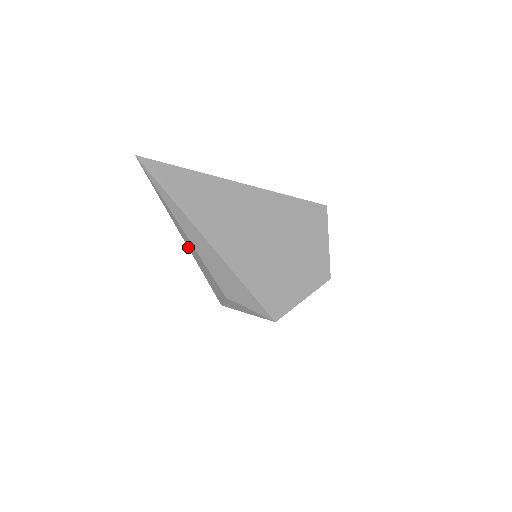
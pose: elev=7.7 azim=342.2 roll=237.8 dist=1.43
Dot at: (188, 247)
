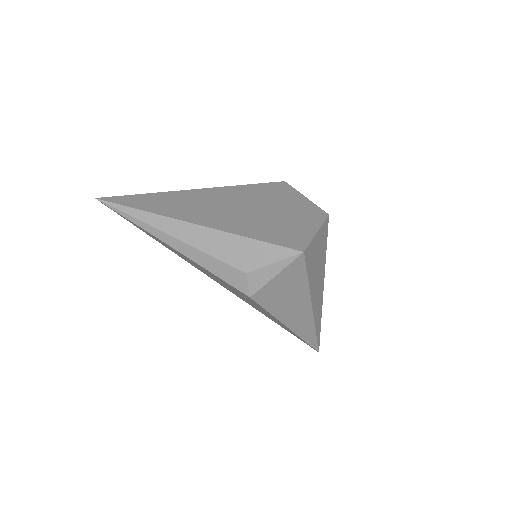
Dot at: (184, 255)
